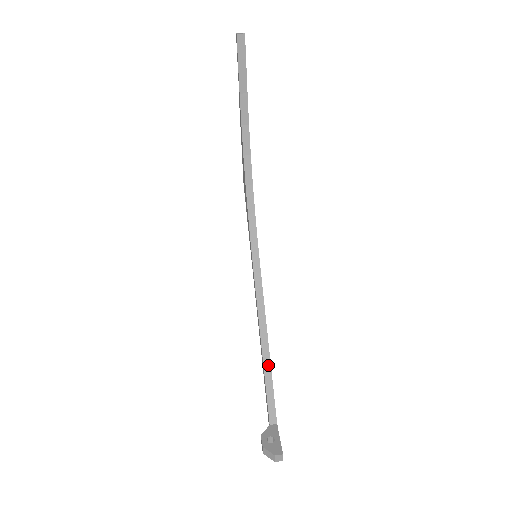
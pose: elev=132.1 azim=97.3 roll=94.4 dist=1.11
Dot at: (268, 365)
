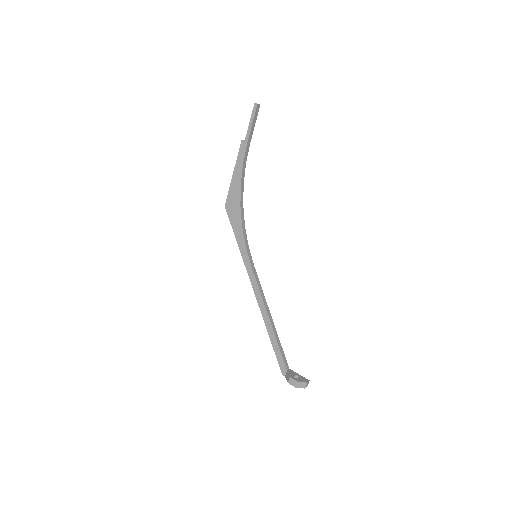
Dot at: (275, 331)
